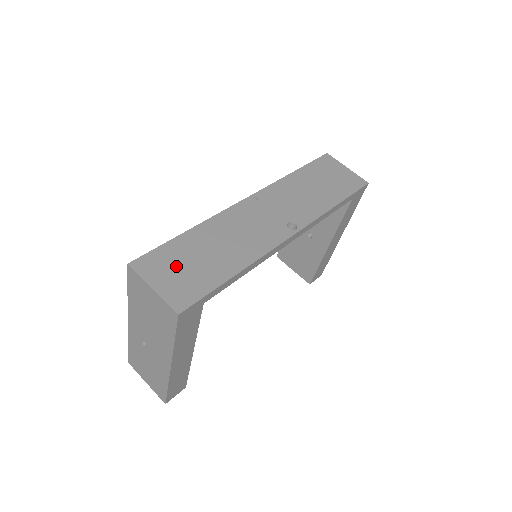
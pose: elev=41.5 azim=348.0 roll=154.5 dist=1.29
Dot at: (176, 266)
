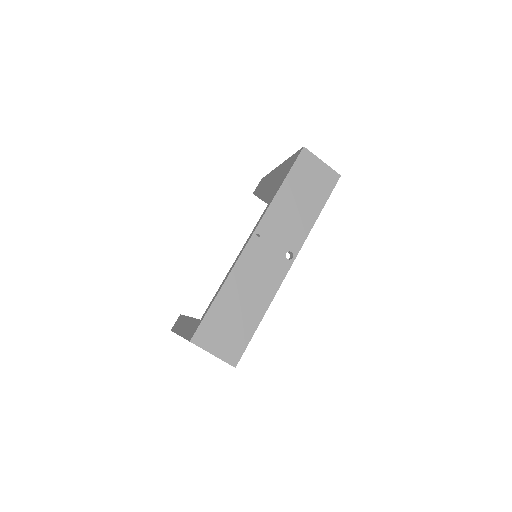
Dot at: (221, 330)
